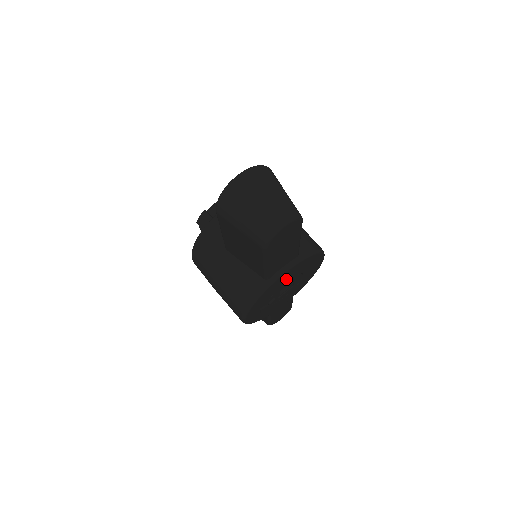
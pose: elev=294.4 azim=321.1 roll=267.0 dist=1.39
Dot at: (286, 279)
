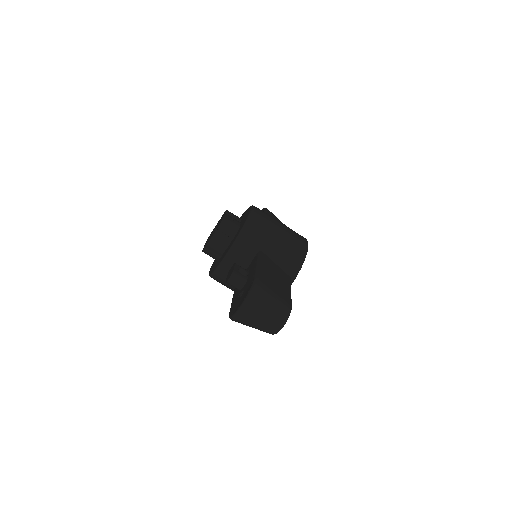
Dot at: occluded
